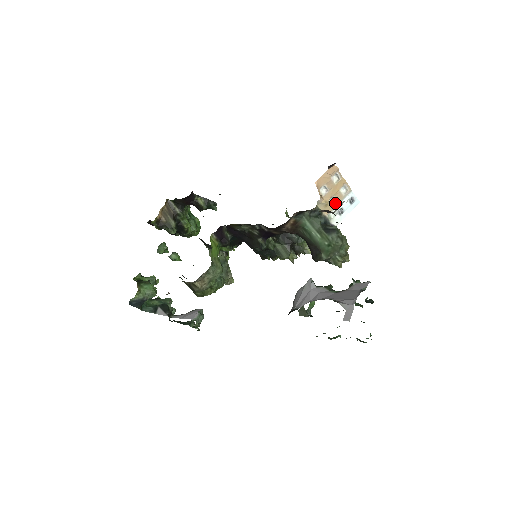
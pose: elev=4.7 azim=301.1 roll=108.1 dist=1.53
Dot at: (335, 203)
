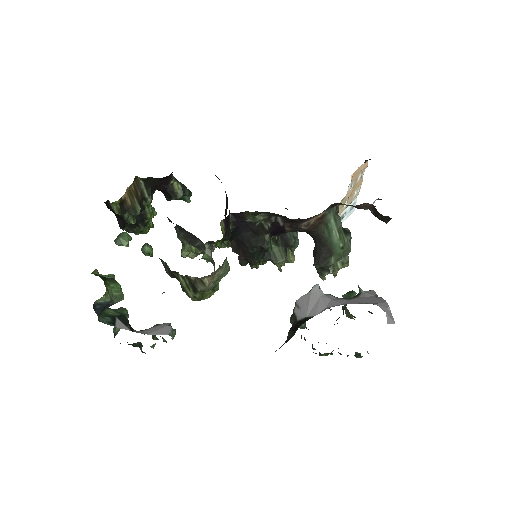
Dot at: occluded
